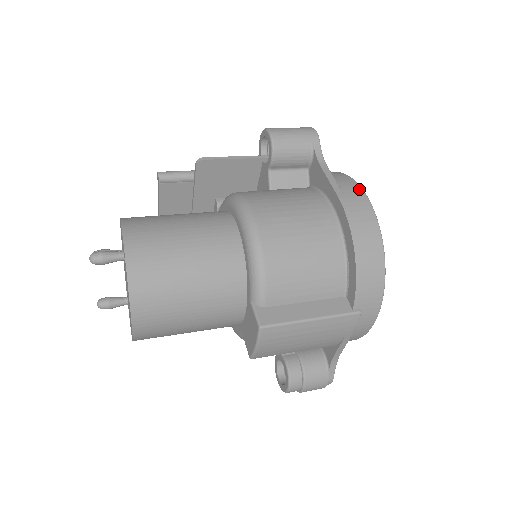
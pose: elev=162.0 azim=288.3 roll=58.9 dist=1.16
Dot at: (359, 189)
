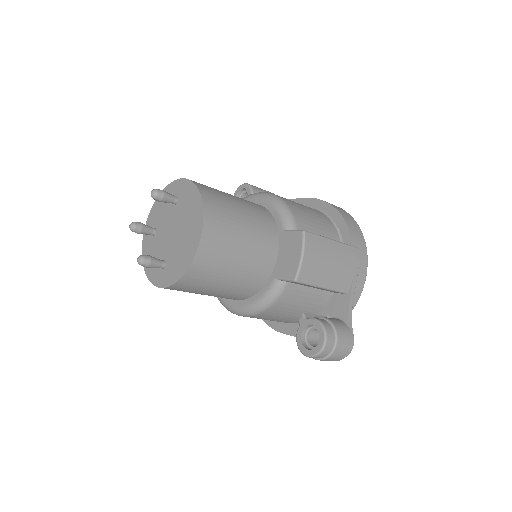
Dot at: occluded
